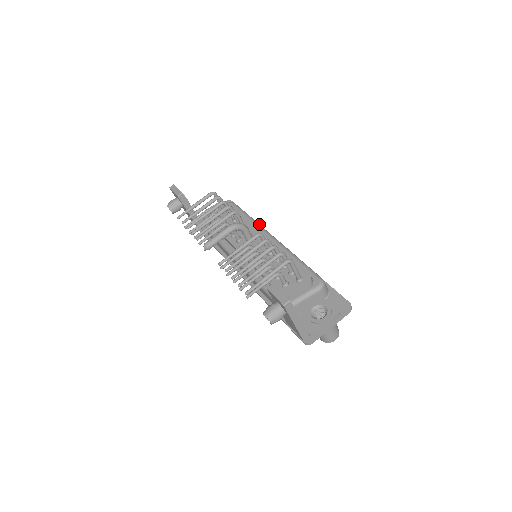
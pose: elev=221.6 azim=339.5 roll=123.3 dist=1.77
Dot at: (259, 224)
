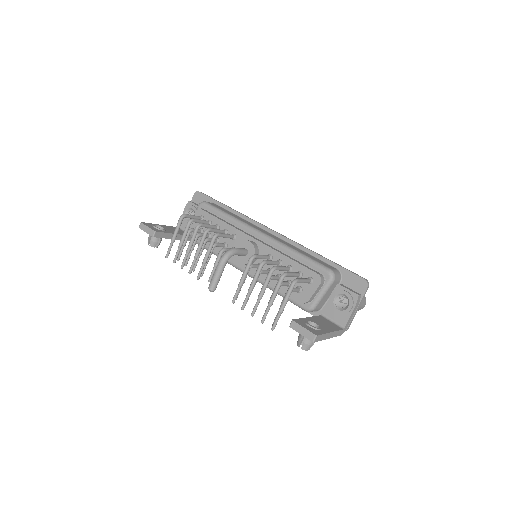
Dot at: (241, 222)
